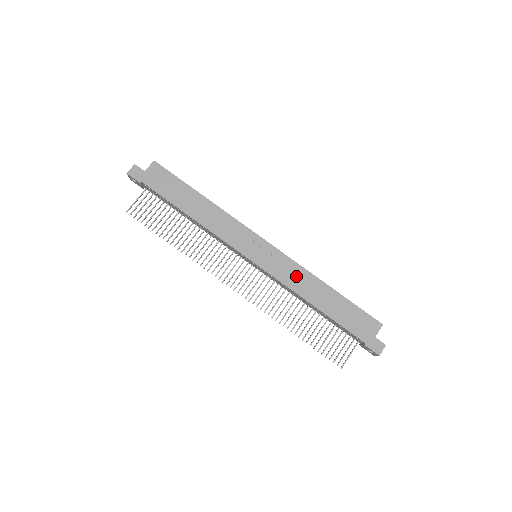
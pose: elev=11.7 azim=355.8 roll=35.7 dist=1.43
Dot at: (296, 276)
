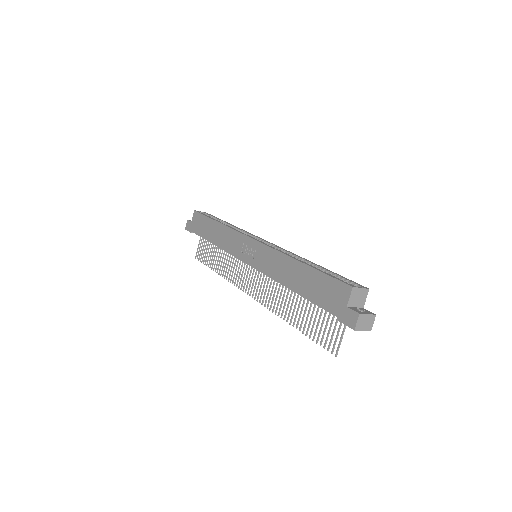
Dot at: (274, 263)
